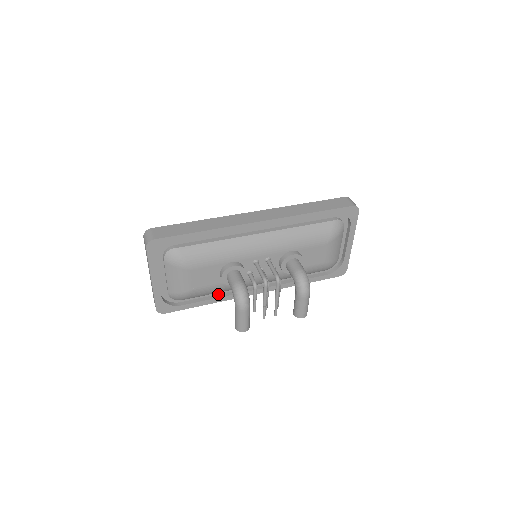
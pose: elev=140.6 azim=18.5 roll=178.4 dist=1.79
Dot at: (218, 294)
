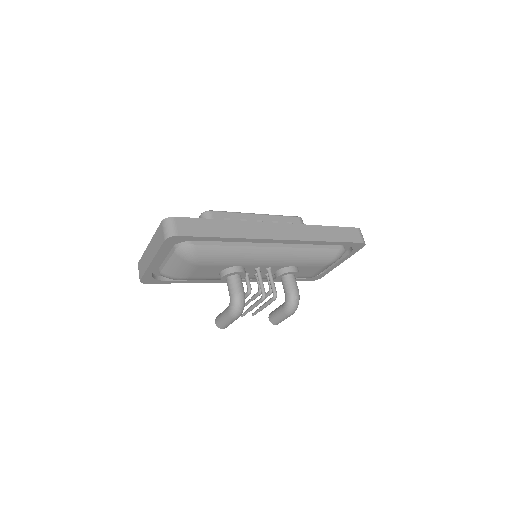
Dot at: occluded
